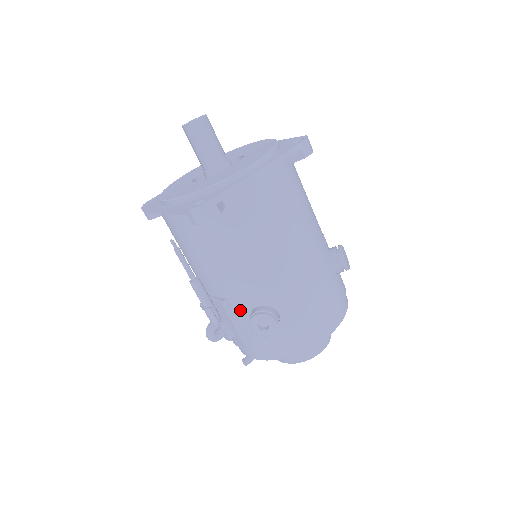
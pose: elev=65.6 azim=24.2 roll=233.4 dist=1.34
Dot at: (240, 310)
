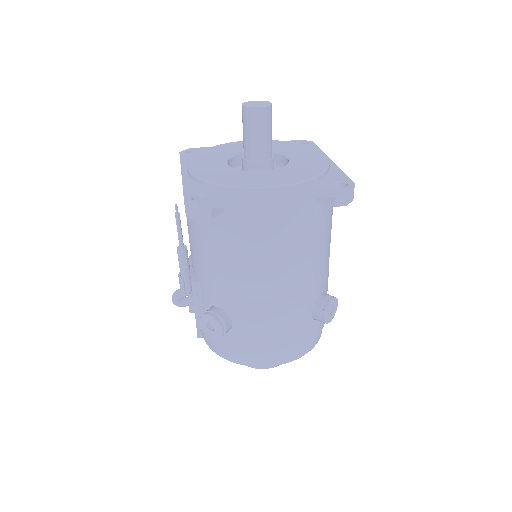
Dot at: (204, 298)
